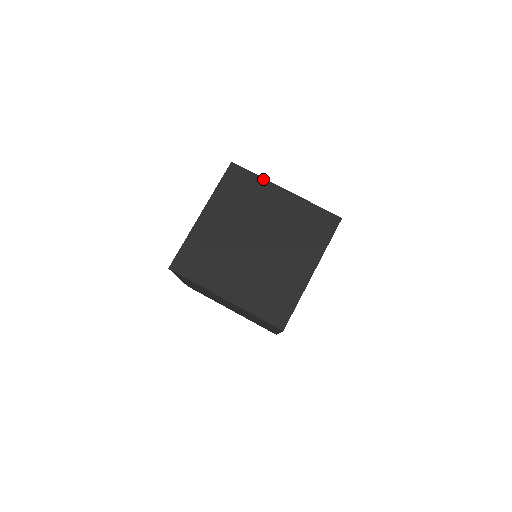
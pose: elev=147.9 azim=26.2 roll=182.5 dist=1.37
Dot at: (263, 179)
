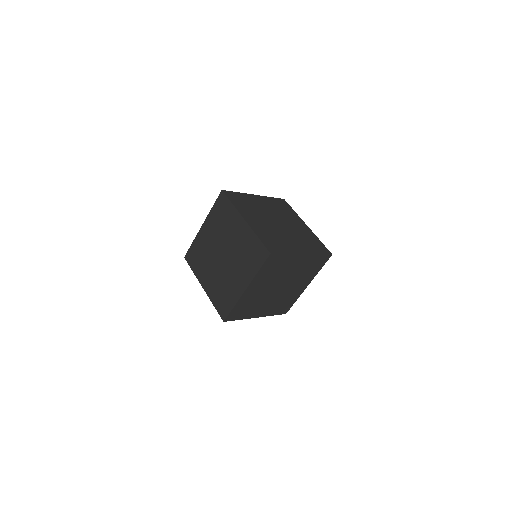
Dot at: (235, 208)
